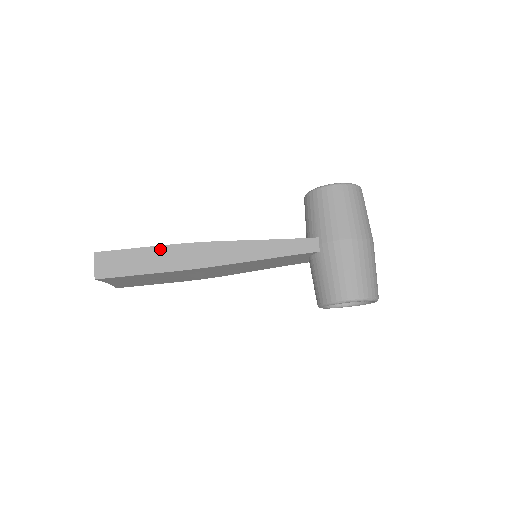
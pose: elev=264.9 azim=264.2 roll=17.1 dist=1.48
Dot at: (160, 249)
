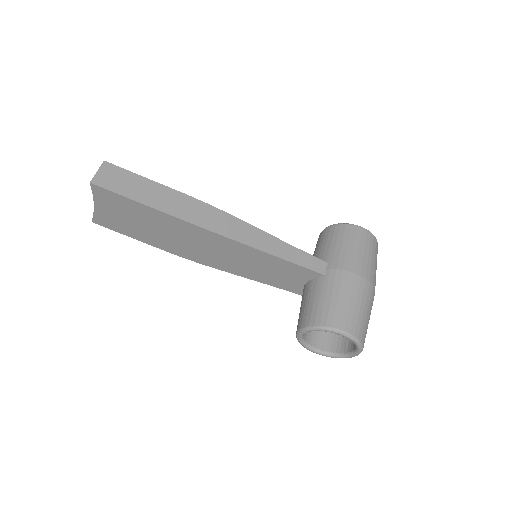
Dot at: (173, 192)
